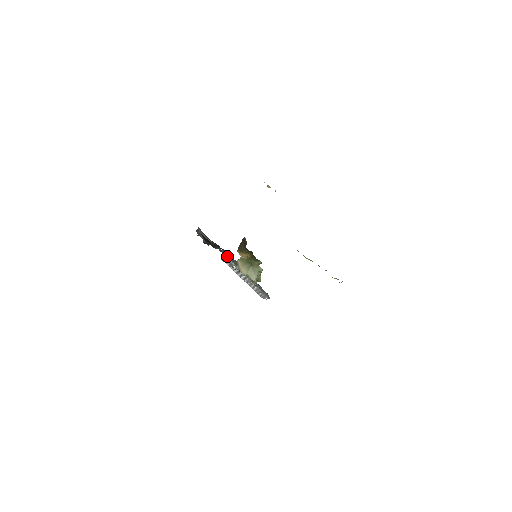
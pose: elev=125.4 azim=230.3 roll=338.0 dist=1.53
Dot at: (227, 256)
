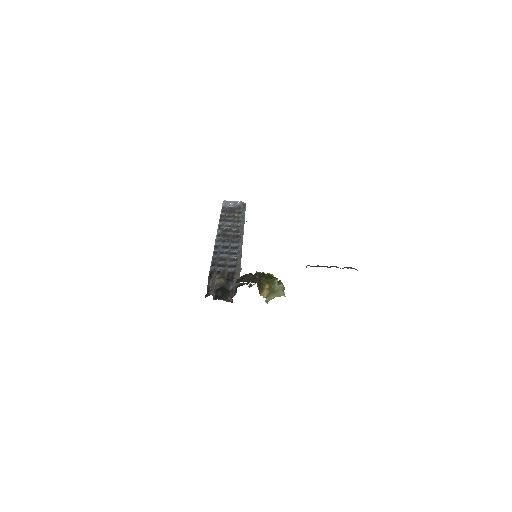
Dot at: occluded
